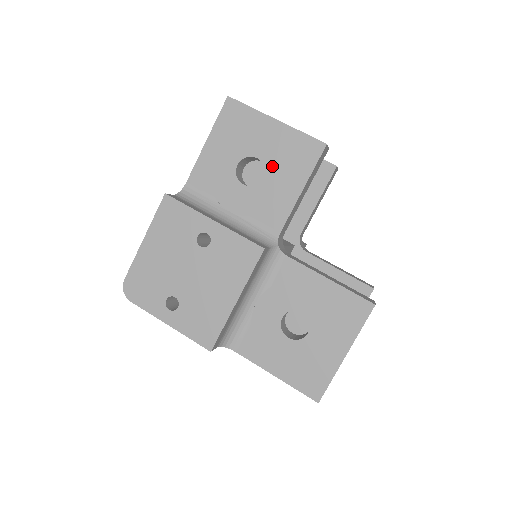
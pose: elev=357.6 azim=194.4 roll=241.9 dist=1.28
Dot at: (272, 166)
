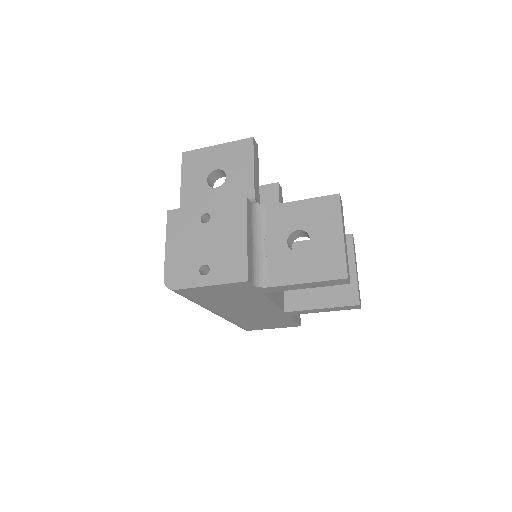
Dot at: (228, 167)
